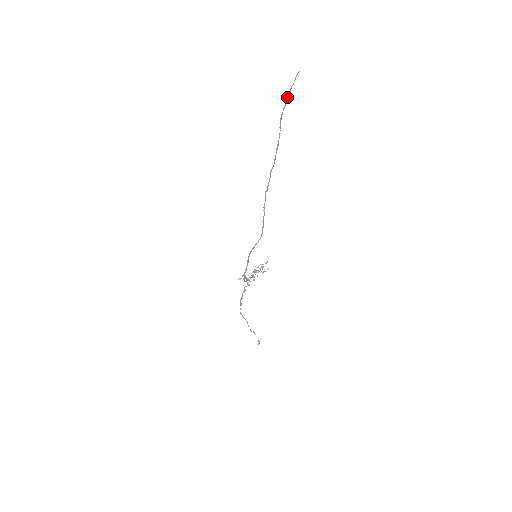
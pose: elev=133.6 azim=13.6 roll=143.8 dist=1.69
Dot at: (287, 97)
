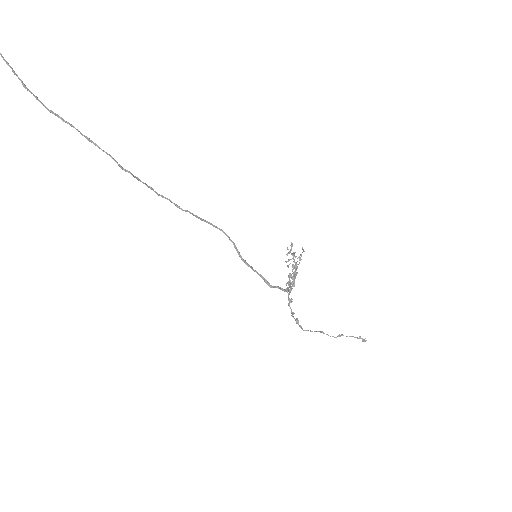
Dot at: occluded
